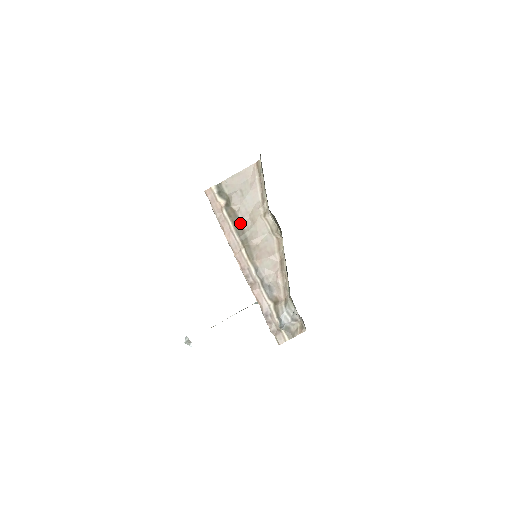
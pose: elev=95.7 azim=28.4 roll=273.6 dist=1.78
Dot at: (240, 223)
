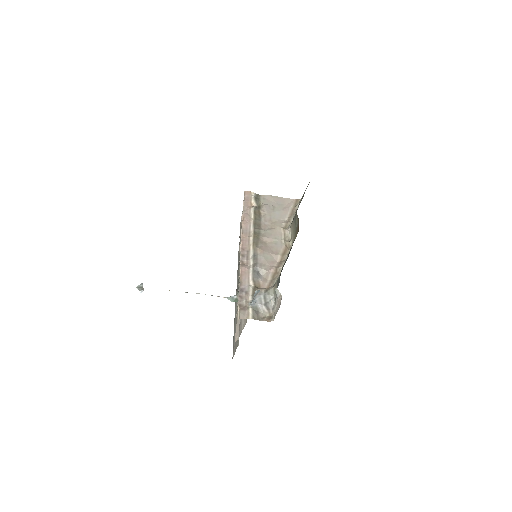
Dot at: (260, 223)
